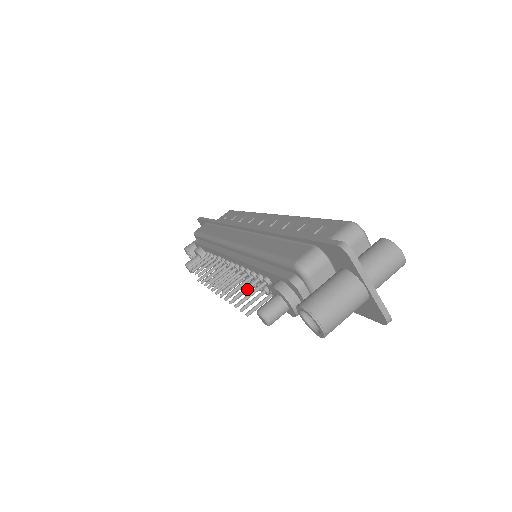
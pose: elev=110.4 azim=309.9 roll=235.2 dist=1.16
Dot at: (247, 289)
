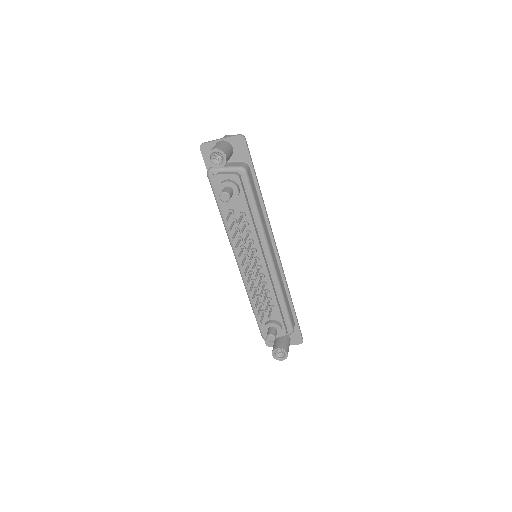
Dot at: (231, 225)
